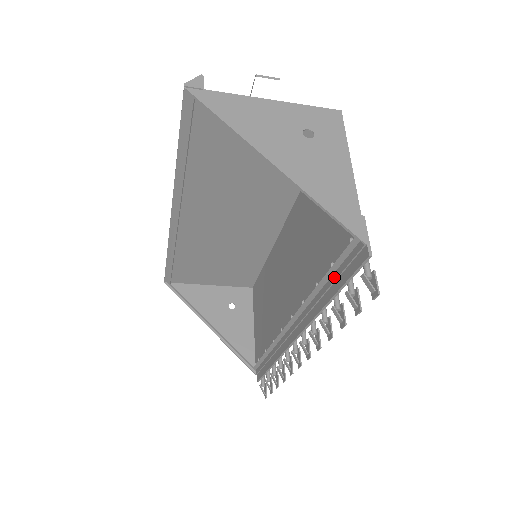
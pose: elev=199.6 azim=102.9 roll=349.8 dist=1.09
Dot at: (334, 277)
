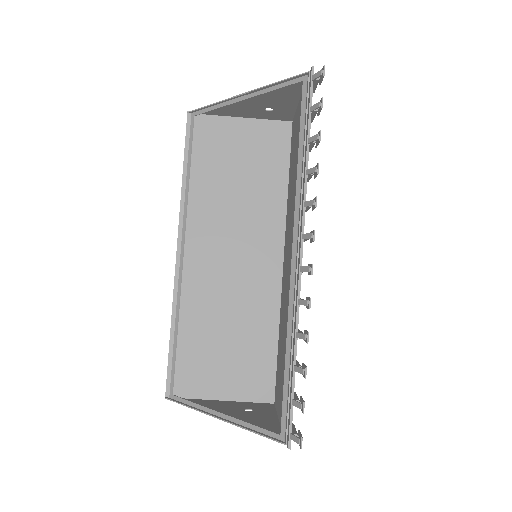
Dot at: (304, 131)
